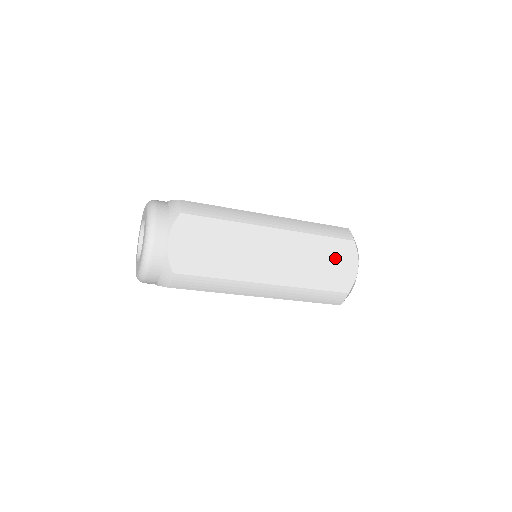
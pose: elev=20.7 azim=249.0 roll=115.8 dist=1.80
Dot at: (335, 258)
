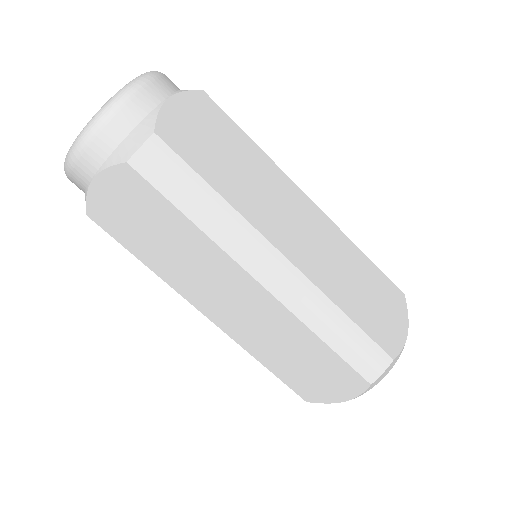
Dot at: (380, 297)
